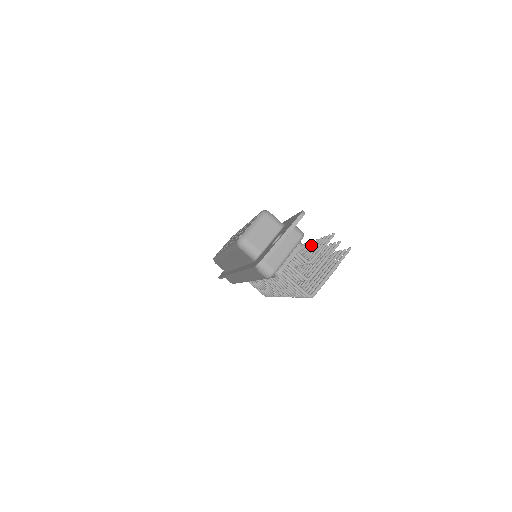
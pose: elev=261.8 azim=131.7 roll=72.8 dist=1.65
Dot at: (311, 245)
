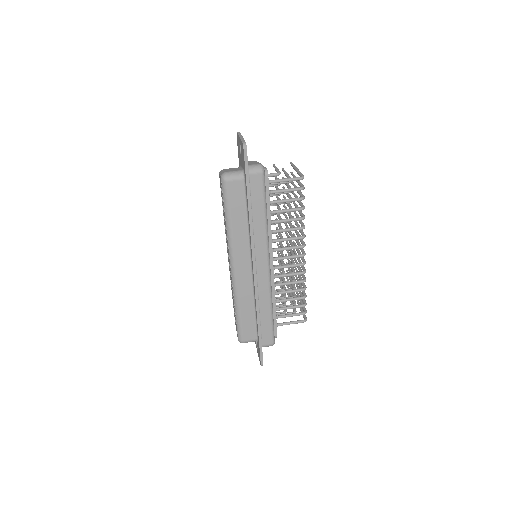
Dot at: occluded
